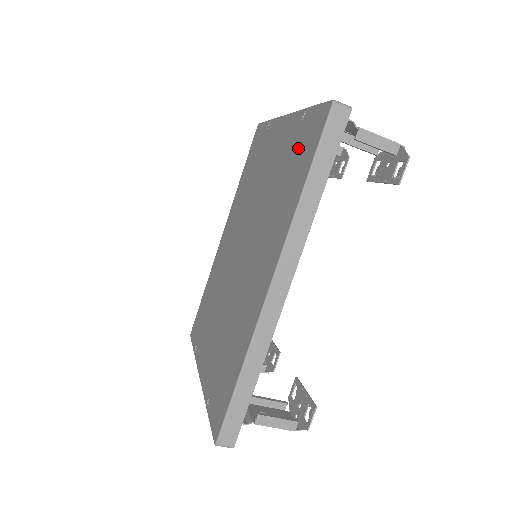
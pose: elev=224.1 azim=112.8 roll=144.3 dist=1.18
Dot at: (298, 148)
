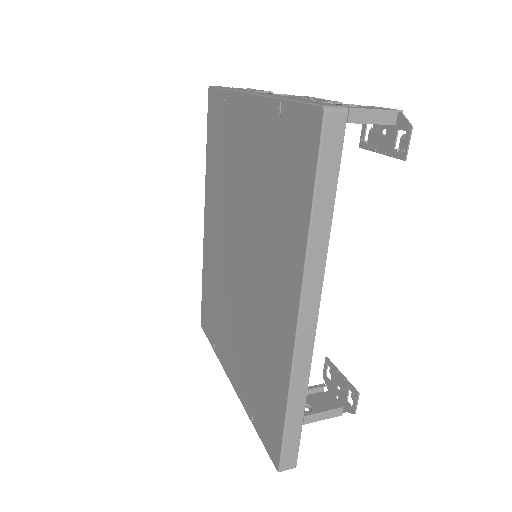
Dot at: (285, 155)
